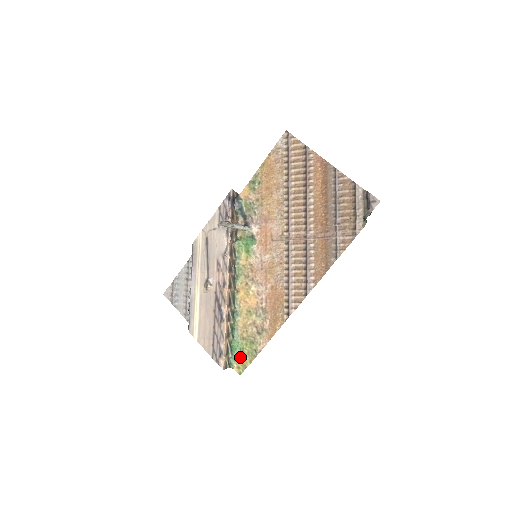
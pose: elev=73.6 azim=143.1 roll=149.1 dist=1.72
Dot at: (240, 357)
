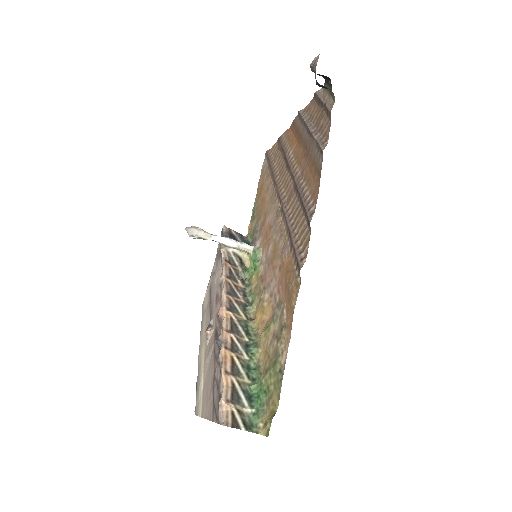
Dot at: (266, 405)
